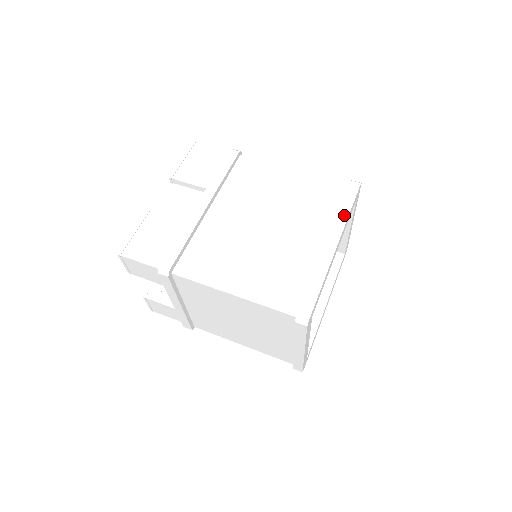
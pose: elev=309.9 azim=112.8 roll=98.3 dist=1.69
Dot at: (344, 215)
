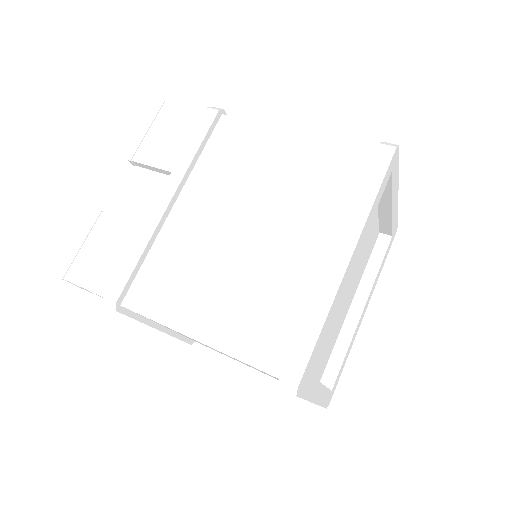
Dot at: (365, 206)
